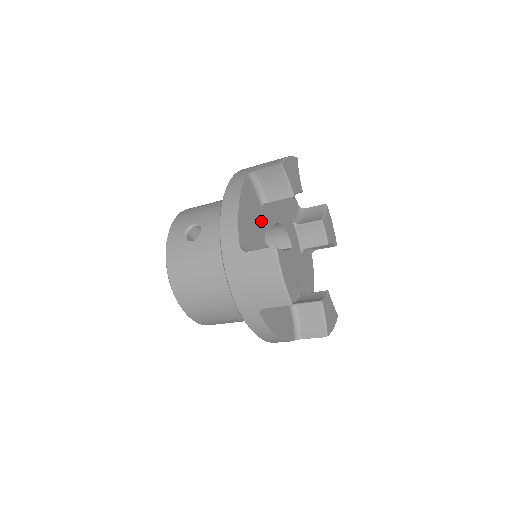
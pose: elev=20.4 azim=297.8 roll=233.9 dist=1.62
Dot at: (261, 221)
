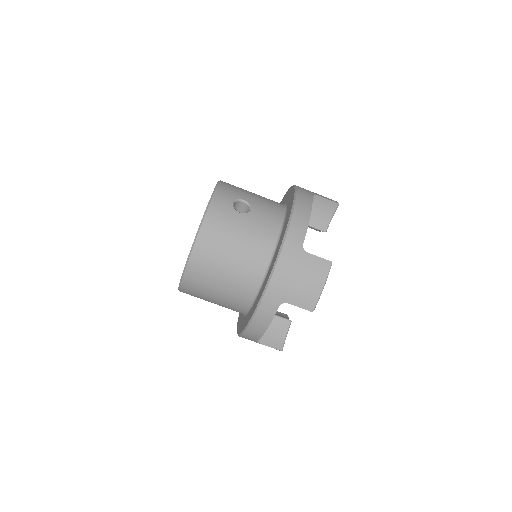
Dot at: occluded
